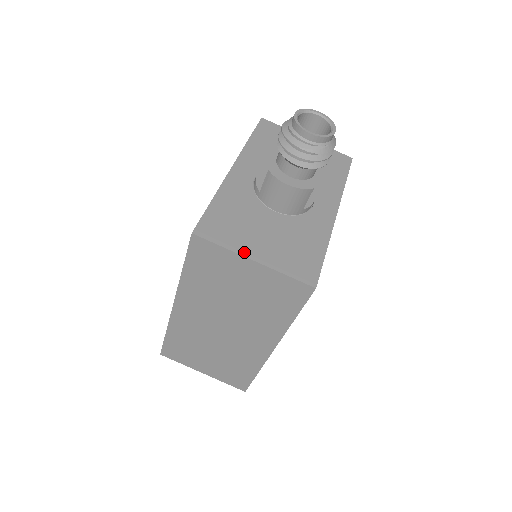
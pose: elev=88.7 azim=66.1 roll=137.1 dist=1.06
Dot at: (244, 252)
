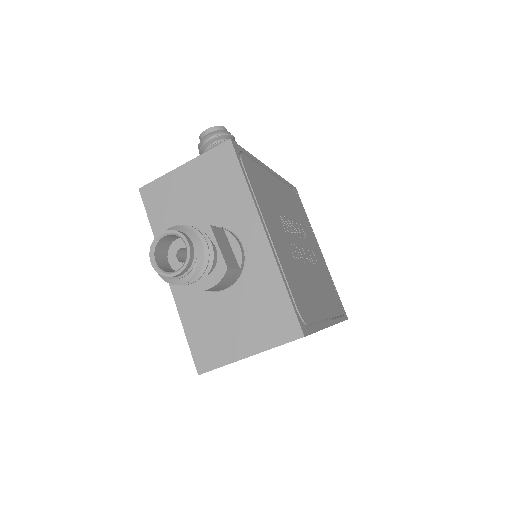
Dot at: (238, 356)
